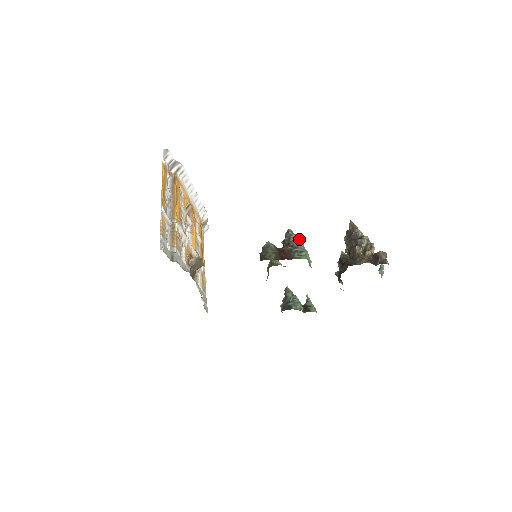
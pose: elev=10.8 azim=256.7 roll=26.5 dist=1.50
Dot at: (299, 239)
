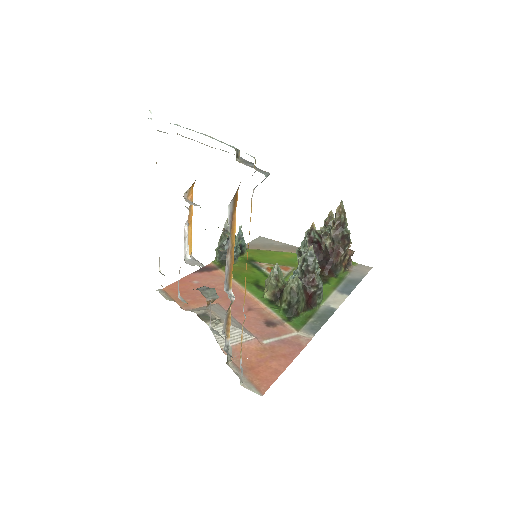
Dot at: occluded
